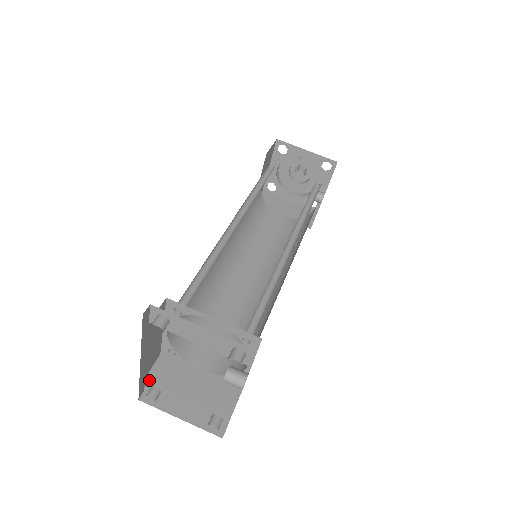
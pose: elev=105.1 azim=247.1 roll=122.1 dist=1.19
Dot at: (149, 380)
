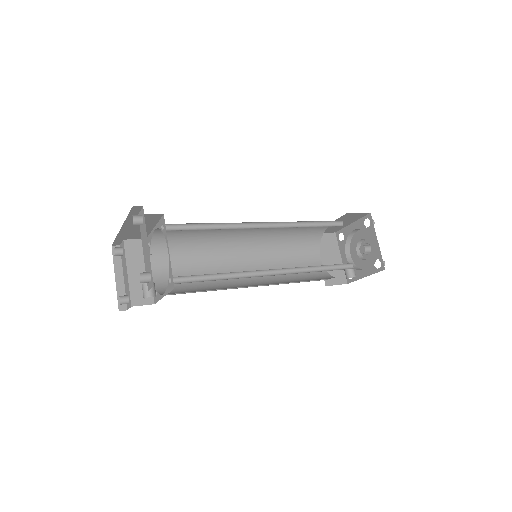
Dot at: (124, 243)
